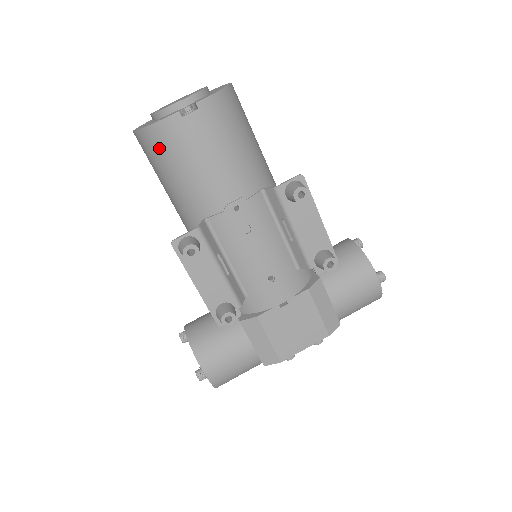
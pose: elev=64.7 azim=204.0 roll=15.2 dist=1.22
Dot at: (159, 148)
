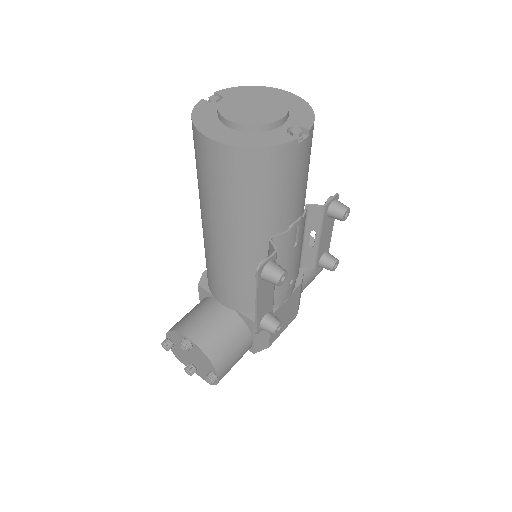
Dot at: (259, 170)
